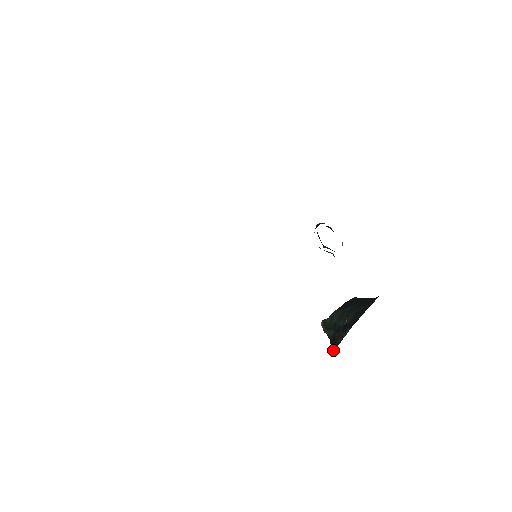
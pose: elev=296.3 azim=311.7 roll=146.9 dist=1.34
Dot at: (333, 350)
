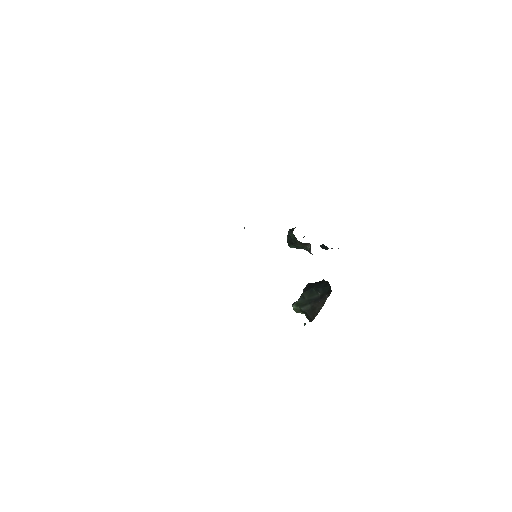
Dot at: (313, 317)
